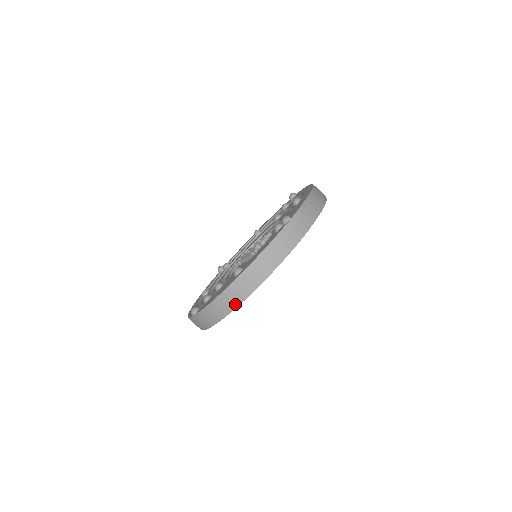
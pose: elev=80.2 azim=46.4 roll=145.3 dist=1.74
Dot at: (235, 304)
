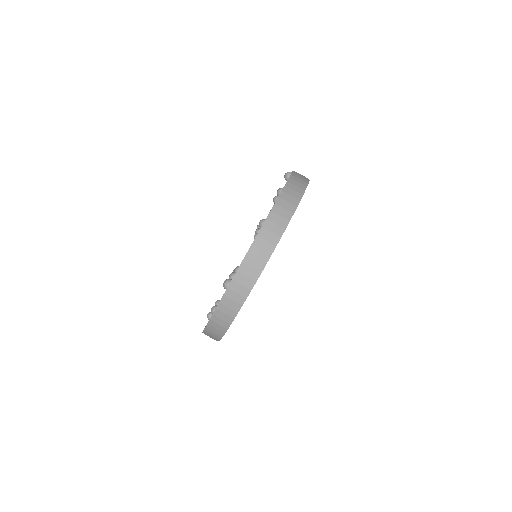
Dot at: (277, 237)
